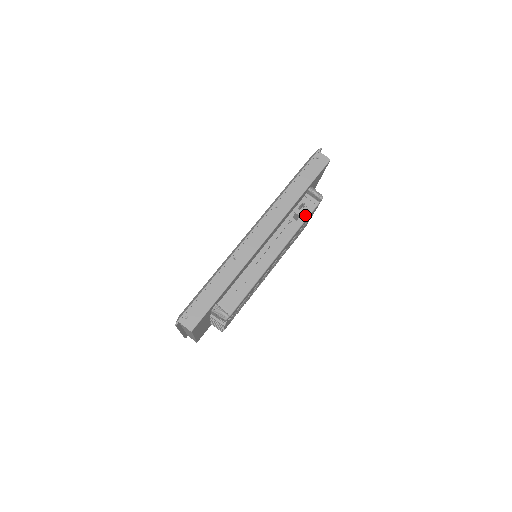
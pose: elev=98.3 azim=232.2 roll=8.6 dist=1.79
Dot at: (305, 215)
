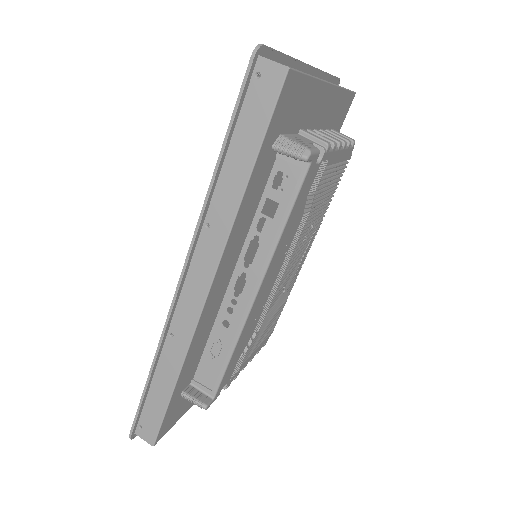
Dot at: (288, 198)
